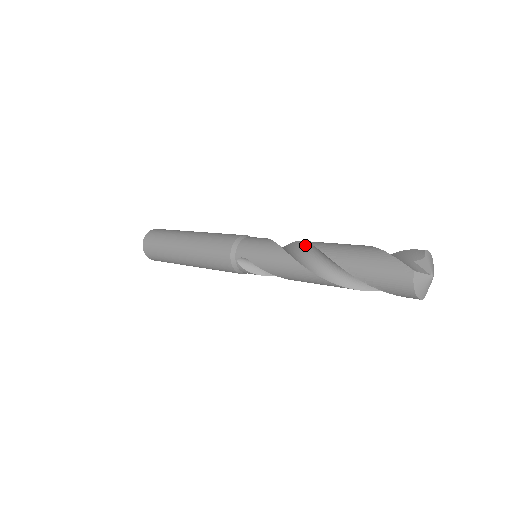
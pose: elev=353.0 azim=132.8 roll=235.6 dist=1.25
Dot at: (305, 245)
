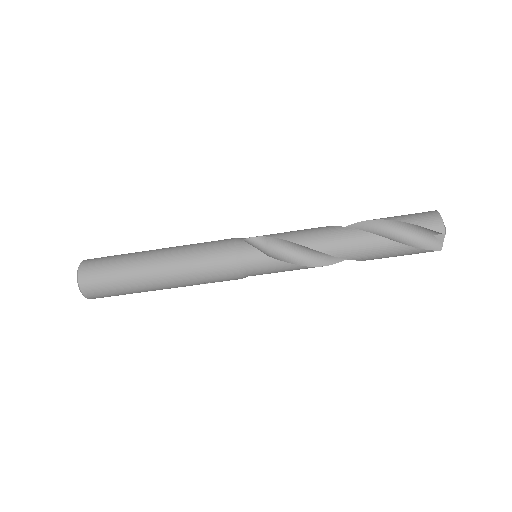
Dot at: occluded
